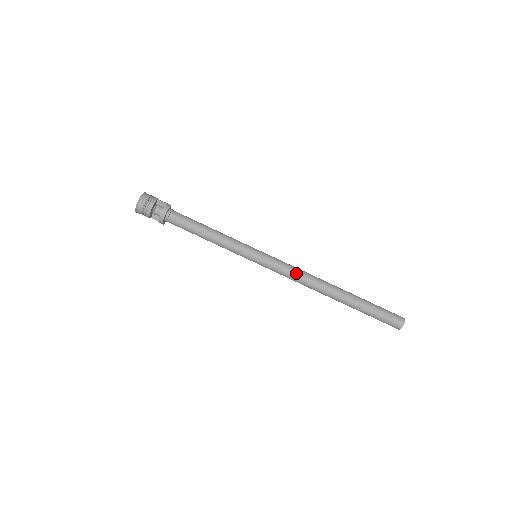
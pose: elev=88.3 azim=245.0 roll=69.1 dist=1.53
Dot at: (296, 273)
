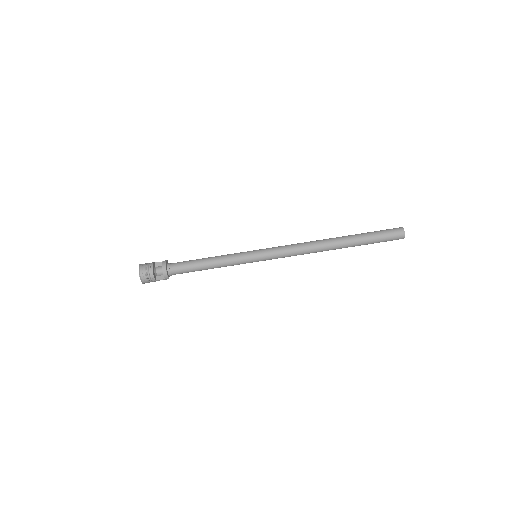
Dot at: (294, 245)
